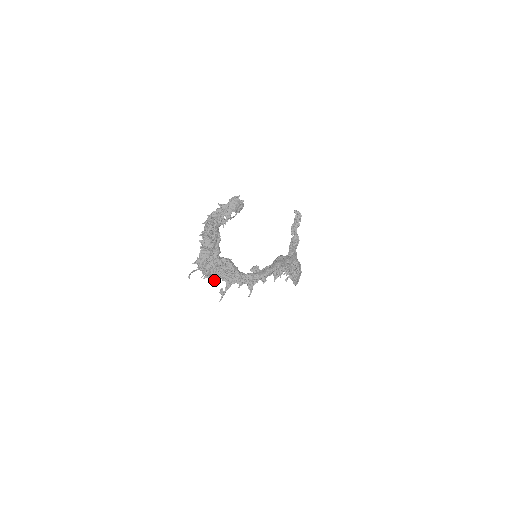
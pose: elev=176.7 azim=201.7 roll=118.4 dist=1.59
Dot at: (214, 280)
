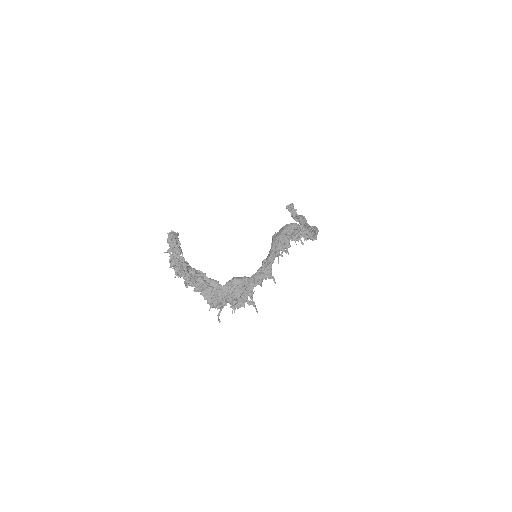
Dot at: (243, 304)
